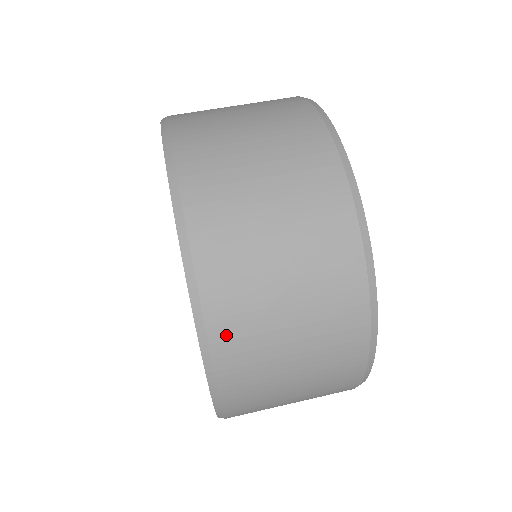
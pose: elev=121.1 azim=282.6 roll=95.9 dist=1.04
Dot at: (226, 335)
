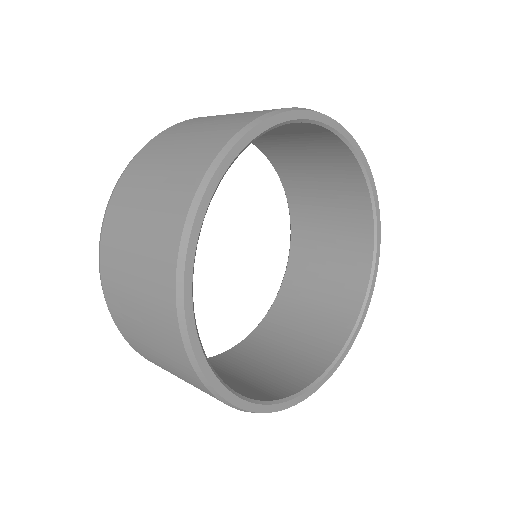
Dot at: (169, 132)
